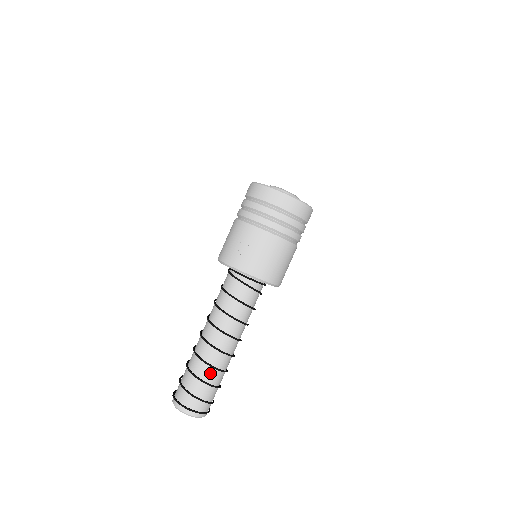
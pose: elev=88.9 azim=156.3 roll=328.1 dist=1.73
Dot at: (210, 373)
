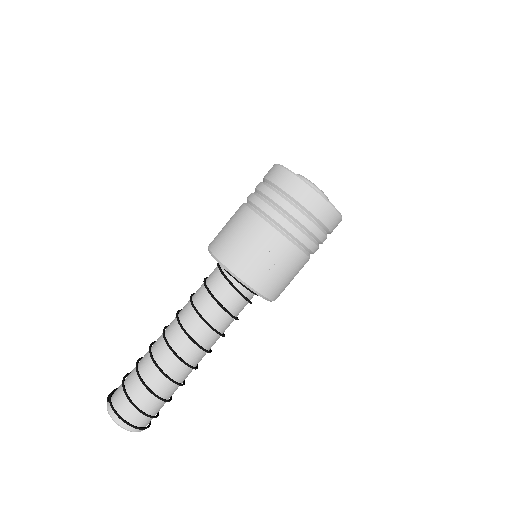
Dot at: (170, 388)
